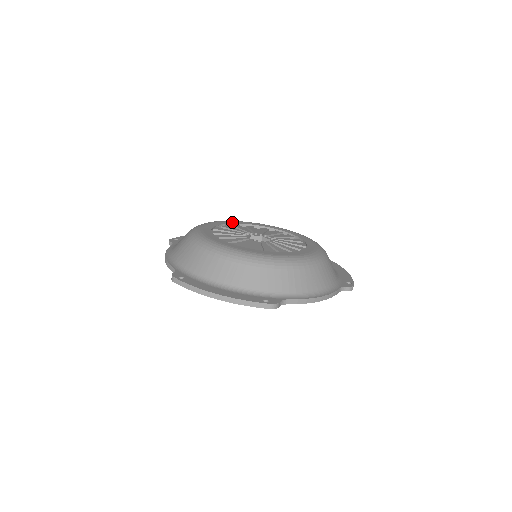
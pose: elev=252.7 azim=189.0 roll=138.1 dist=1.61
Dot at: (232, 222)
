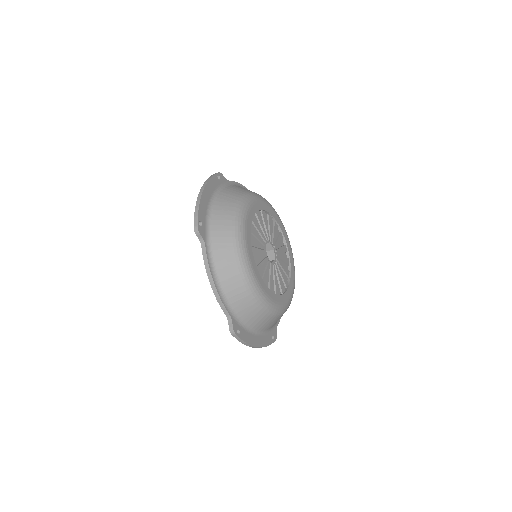
Dot at: (252, 214)
